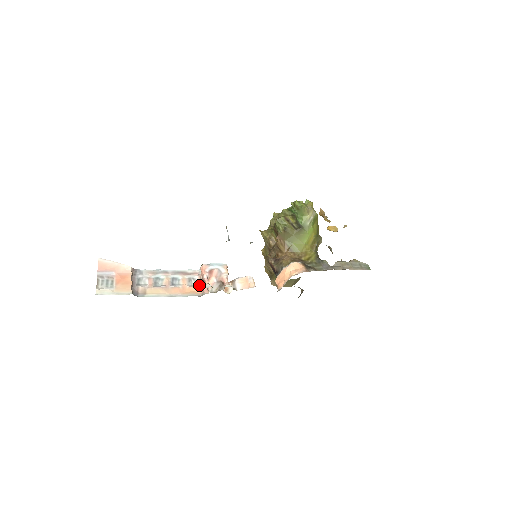
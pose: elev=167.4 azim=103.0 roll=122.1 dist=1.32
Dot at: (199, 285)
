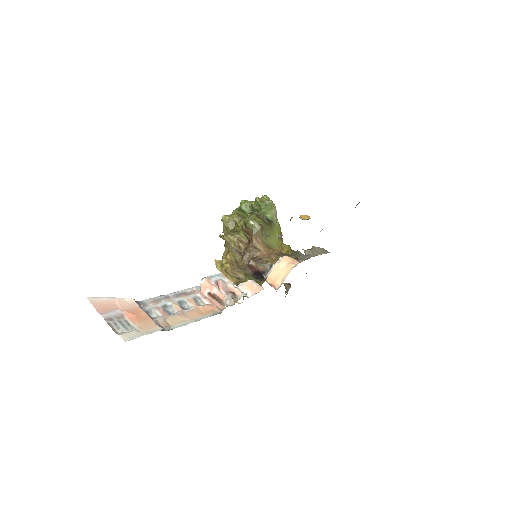
Dot at: (208, 303)
